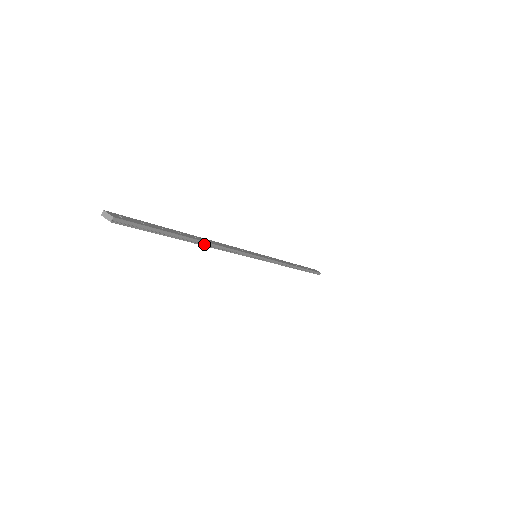
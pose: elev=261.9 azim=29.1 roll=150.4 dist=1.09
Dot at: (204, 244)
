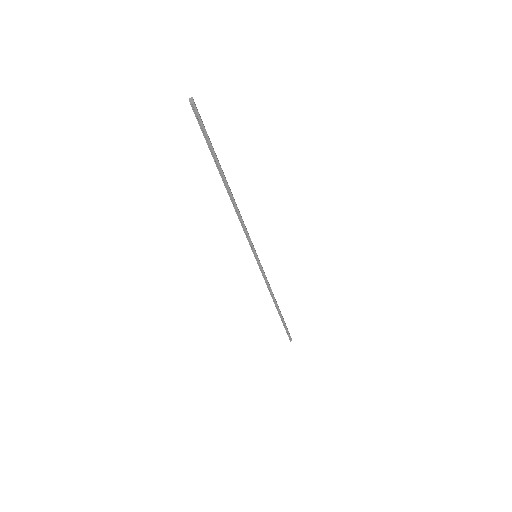
Dot at: (230, 195)
